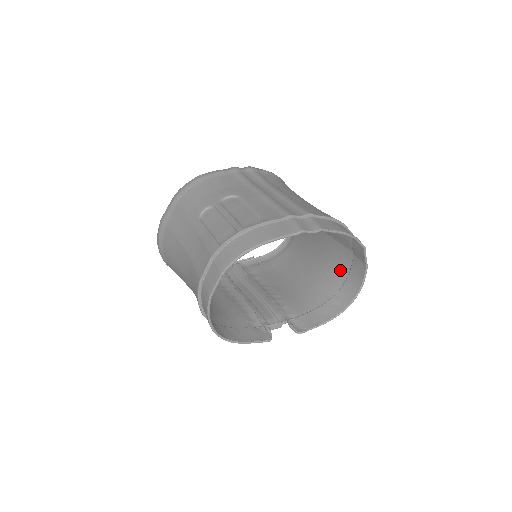
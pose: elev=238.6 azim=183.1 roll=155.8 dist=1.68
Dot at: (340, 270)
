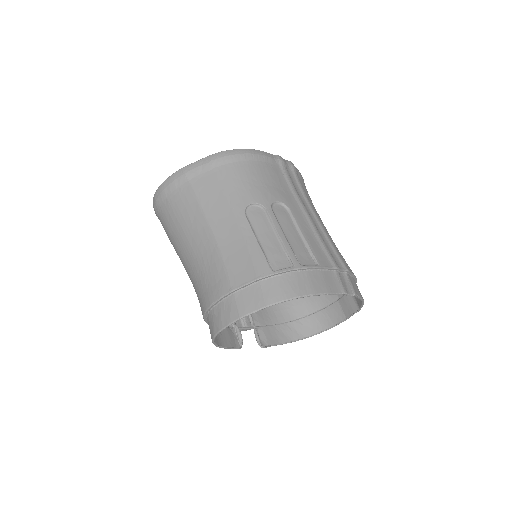
Dot at: (313, 300)
